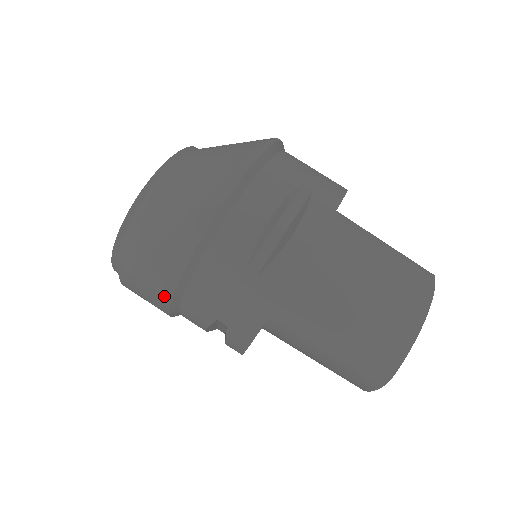
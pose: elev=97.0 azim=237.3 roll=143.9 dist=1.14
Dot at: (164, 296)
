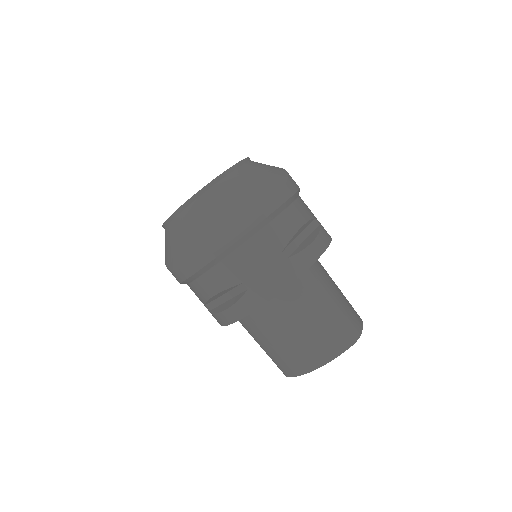
Dot at: occluded
